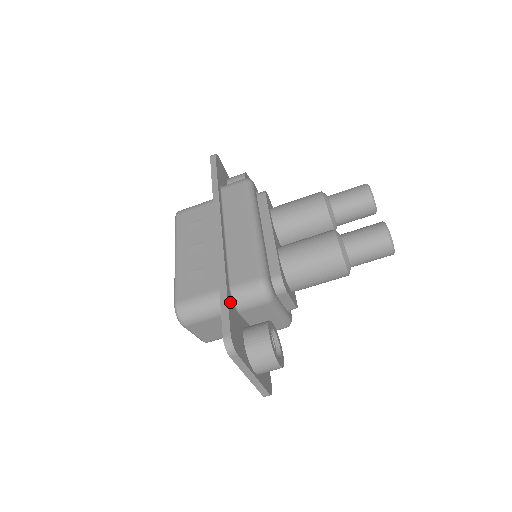
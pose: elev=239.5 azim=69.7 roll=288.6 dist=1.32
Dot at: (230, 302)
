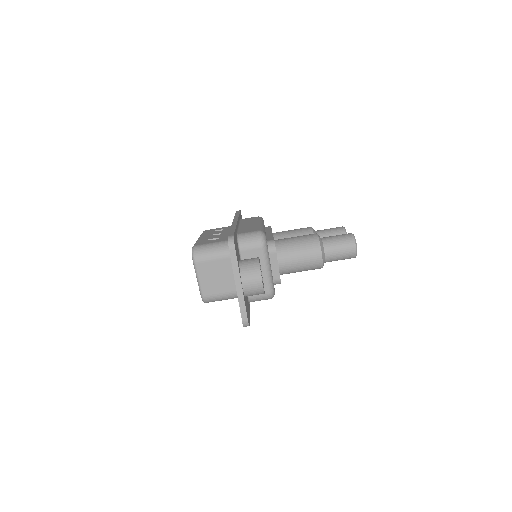
Dot at: occluded
